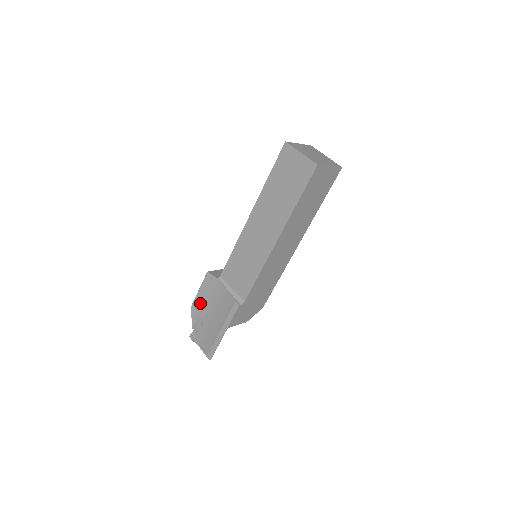
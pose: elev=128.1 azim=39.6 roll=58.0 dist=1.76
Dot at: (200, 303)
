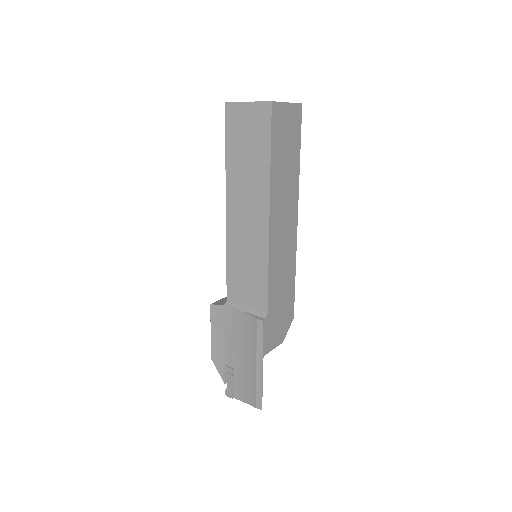
Dot at: (219, 347)
